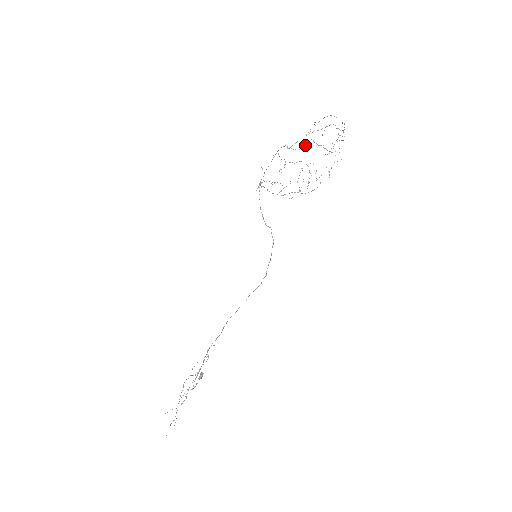
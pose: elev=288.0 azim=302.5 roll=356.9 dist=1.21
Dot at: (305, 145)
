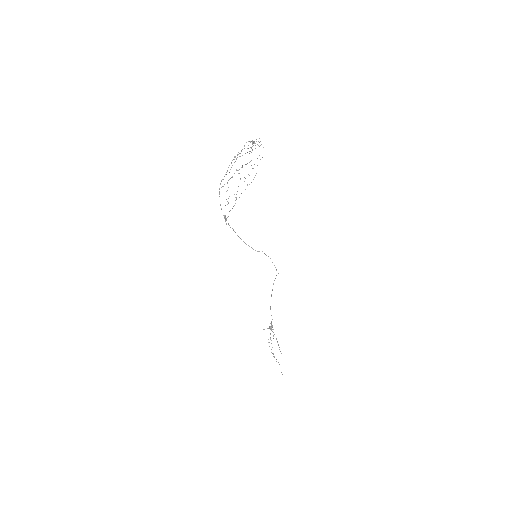
Dot at: occluded
